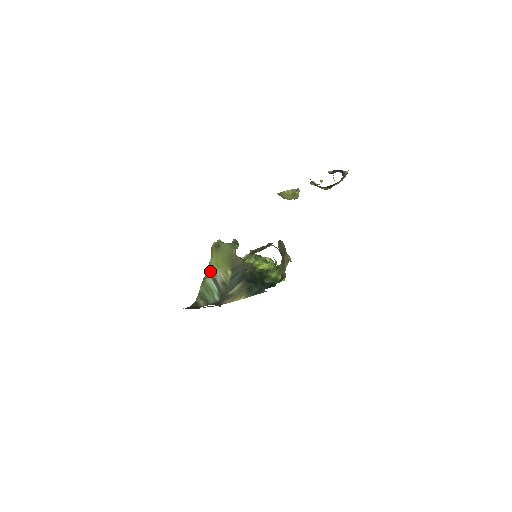
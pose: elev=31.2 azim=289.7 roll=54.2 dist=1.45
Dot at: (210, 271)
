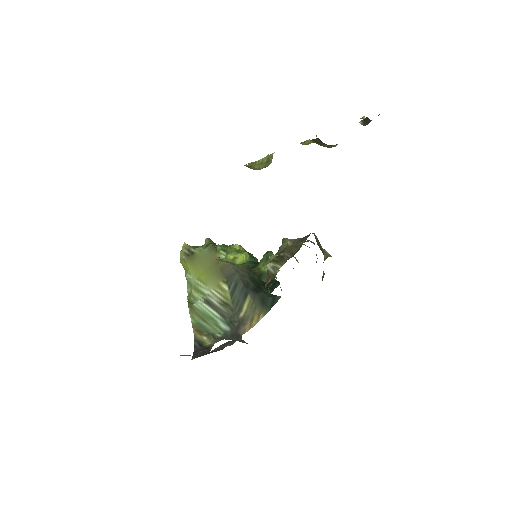
Dot at: (193, 291)
